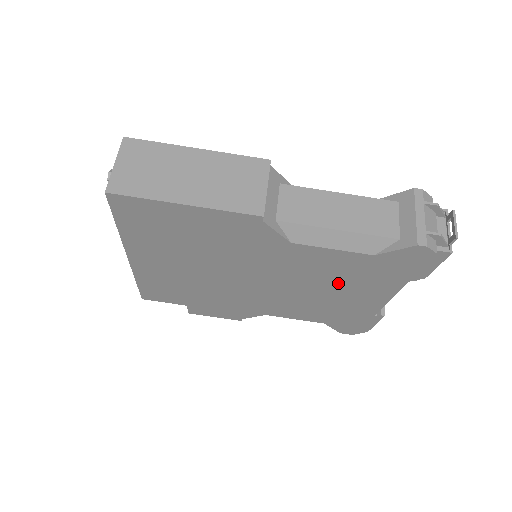
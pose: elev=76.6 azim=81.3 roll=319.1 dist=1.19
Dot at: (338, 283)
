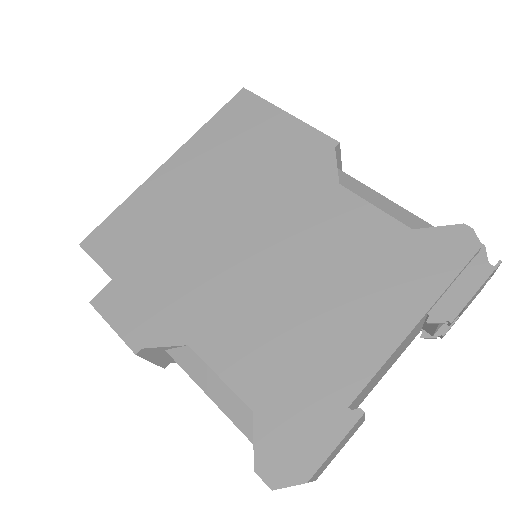
Dot at: (344, 280)
